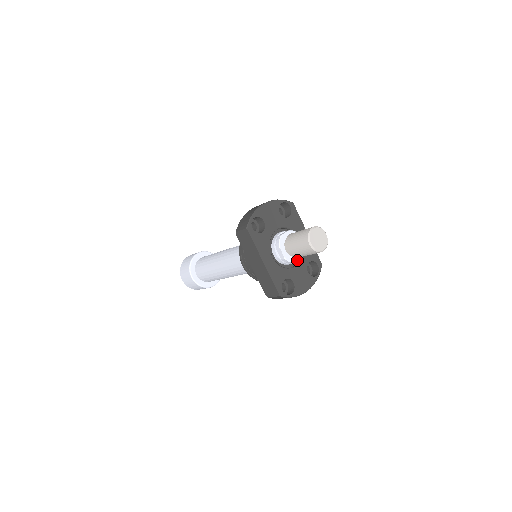
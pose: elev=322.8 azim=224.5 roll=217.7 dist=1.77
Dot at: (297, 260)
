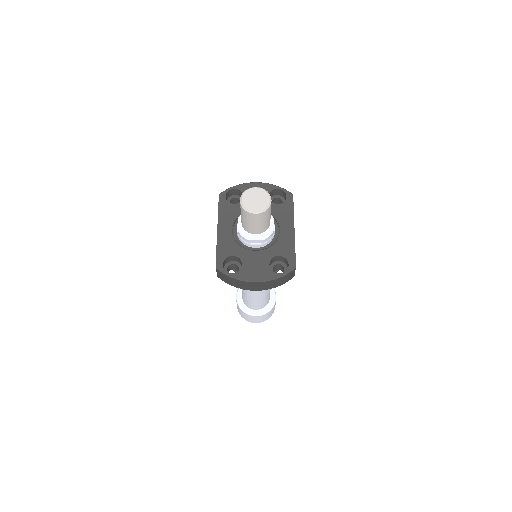
Dot at: (253, 239)
